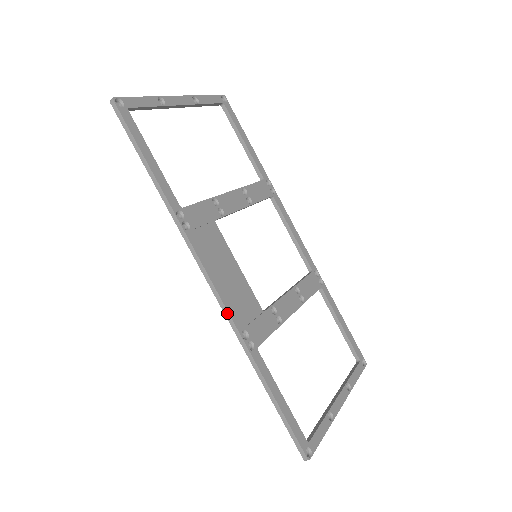
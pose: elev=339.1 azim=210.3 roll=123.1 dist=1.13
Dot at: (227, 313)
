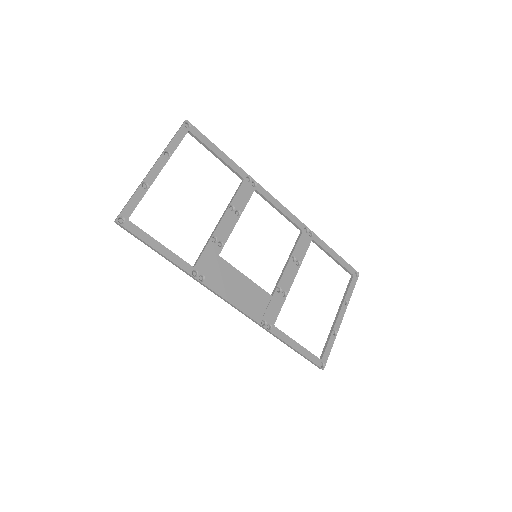
Dot at: (248, 317)
